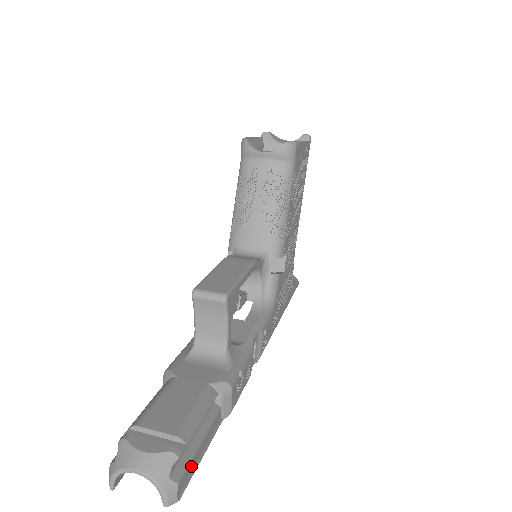
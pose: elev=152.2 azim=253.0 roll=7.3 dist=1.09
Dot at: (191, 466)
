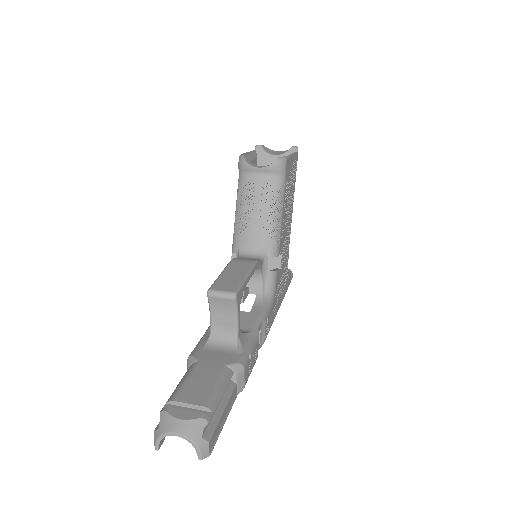
Dot at: (217, 429)
